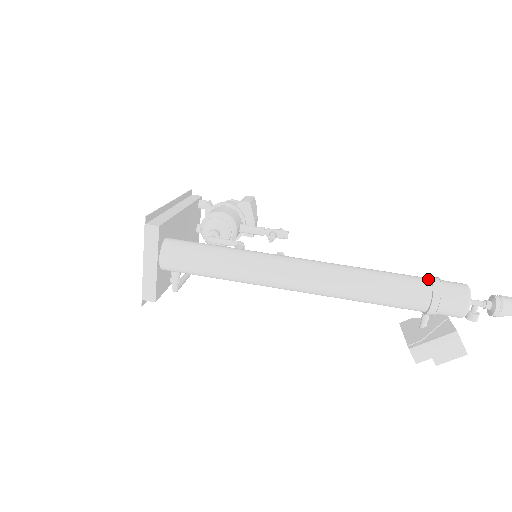
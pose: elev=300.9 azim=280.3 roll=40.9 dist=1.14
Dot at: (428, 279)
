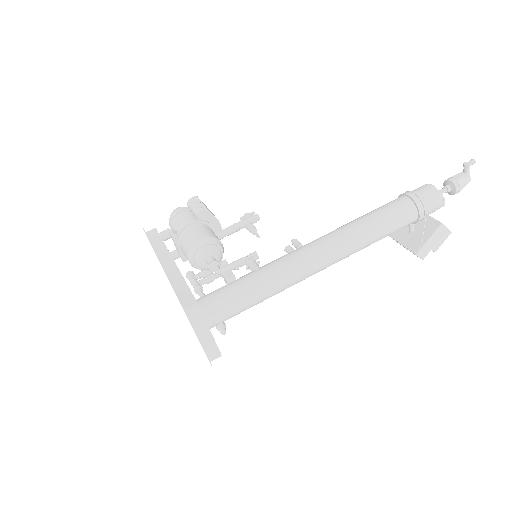
Dot at: (406, 198)
